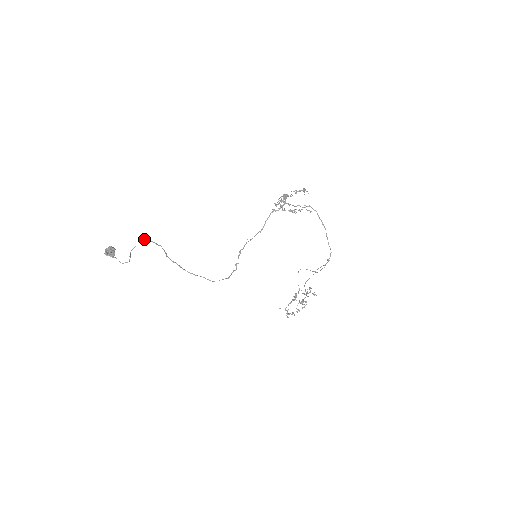
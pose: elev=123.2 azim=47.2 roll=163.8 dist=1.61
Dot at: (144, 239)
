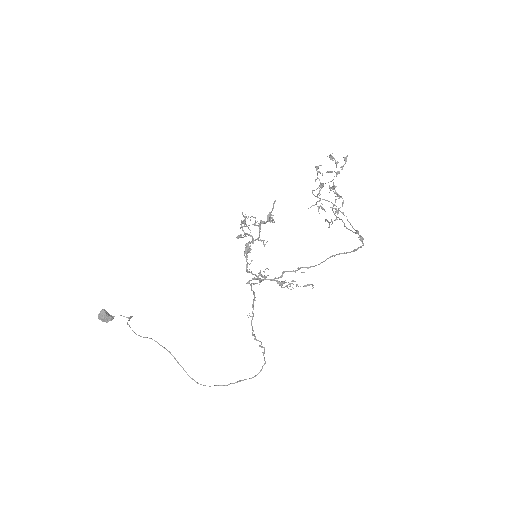
Dot at: occluded
